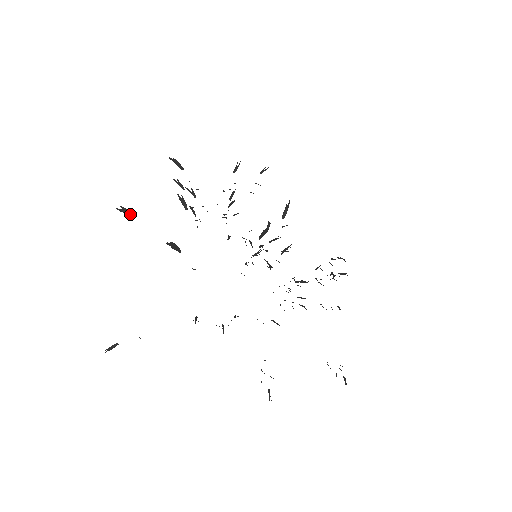
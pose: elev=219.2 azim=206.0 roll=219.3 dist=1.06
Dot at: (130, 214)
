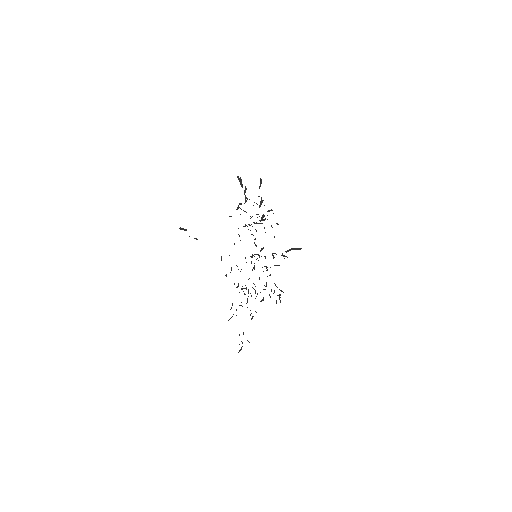
Dot at: (241, 185)
